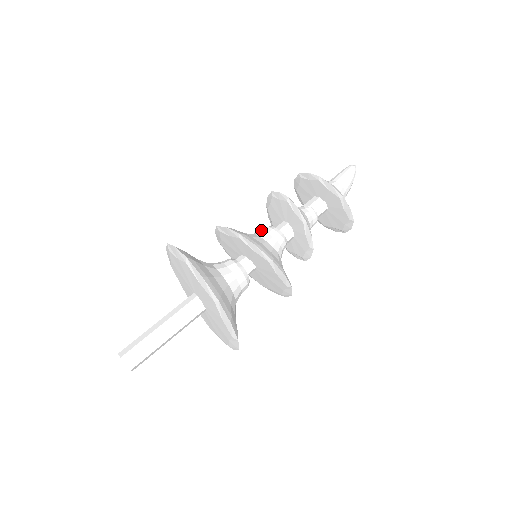
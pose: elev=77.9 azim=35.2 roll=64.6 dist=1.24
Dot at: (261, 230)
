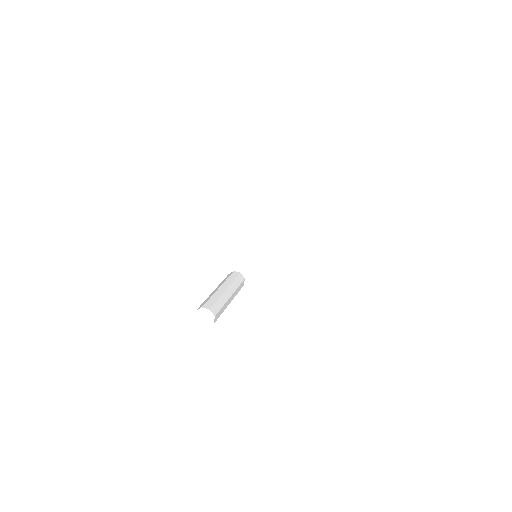
Dot at: occluded
